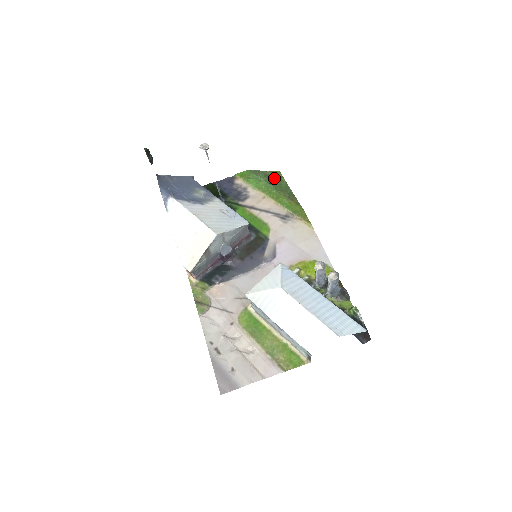
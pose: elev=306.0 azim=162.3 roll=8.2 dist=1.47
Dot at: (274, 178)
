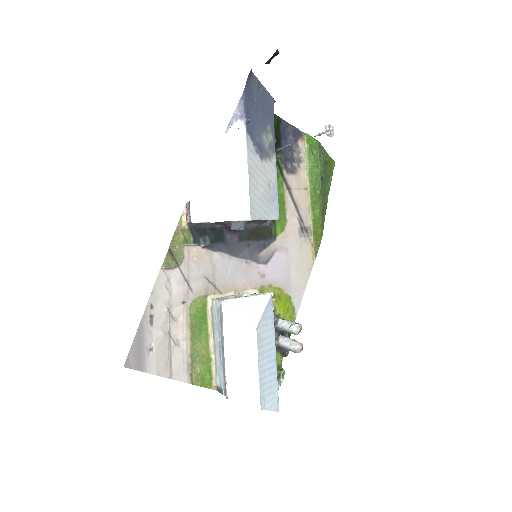
Dot at: (327, 171)
